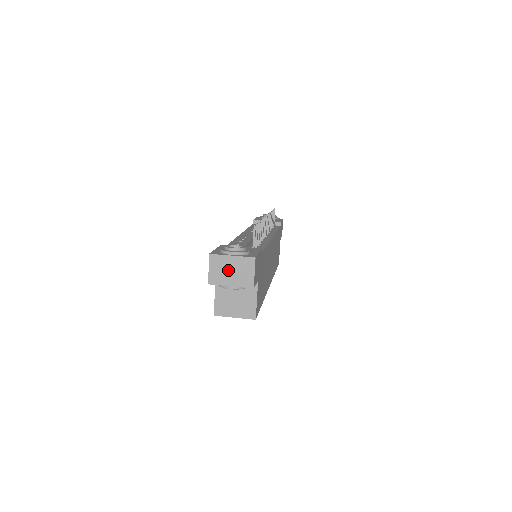
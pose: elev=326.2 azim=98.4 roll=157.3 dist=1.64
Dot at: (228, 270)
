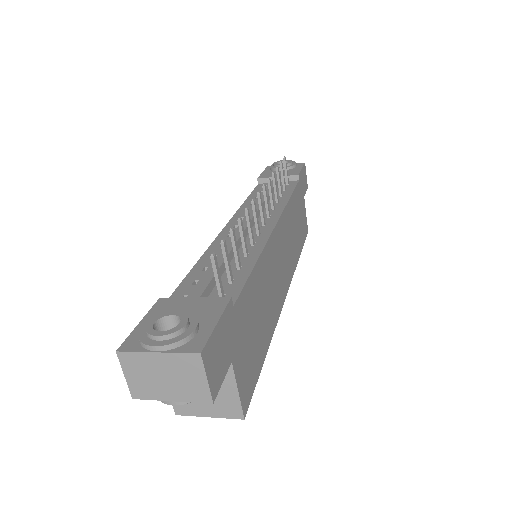
Dot at: (158, 376)
